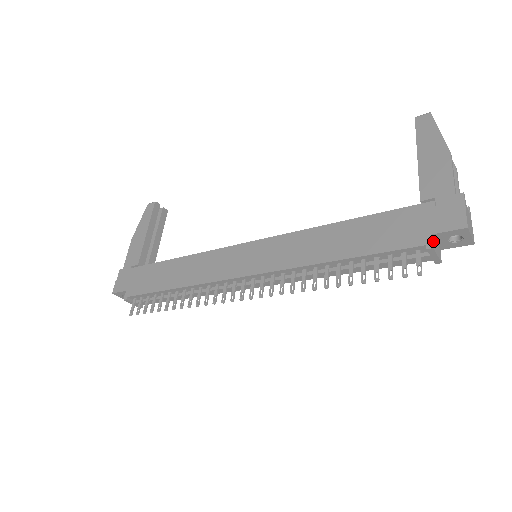
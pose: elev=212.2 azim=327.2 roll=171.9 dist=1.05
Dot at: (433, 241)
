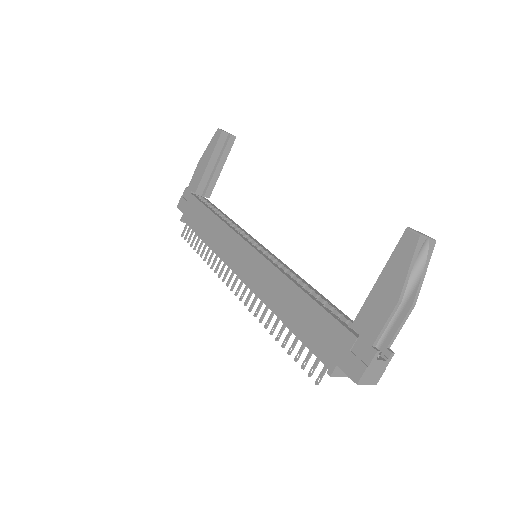
Dot at: (336, 369)
